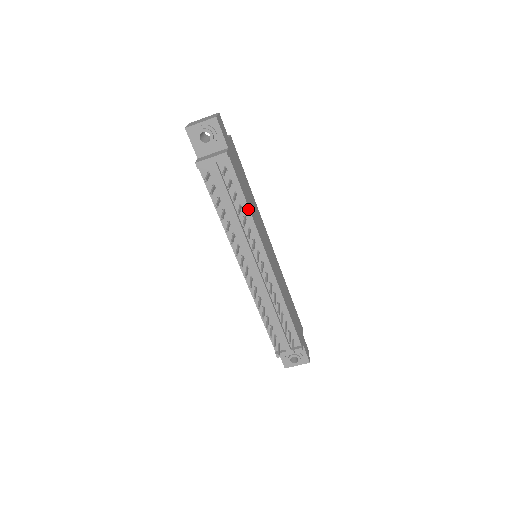
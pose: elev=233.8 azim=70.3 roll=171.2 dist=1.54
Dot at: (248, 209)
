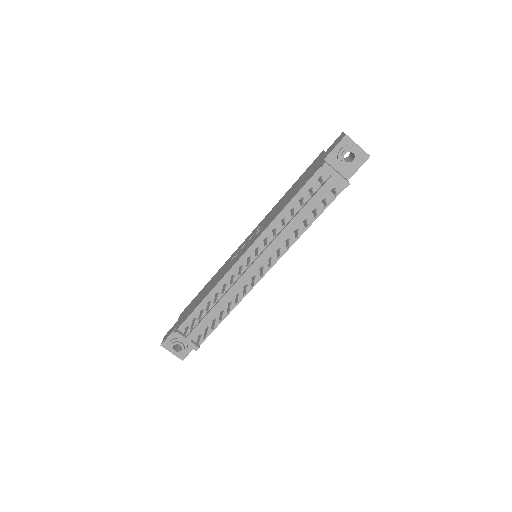
Dot at: (306, 228)
